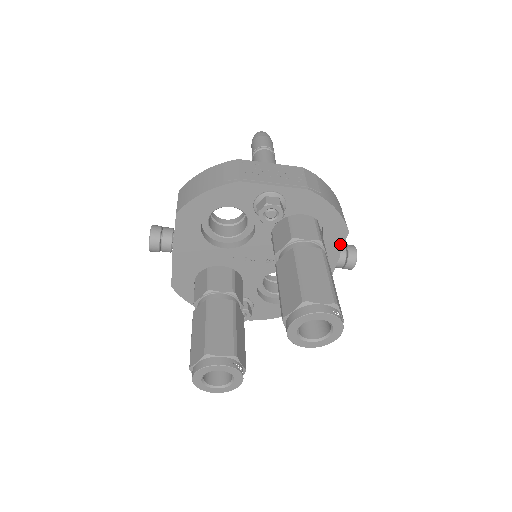
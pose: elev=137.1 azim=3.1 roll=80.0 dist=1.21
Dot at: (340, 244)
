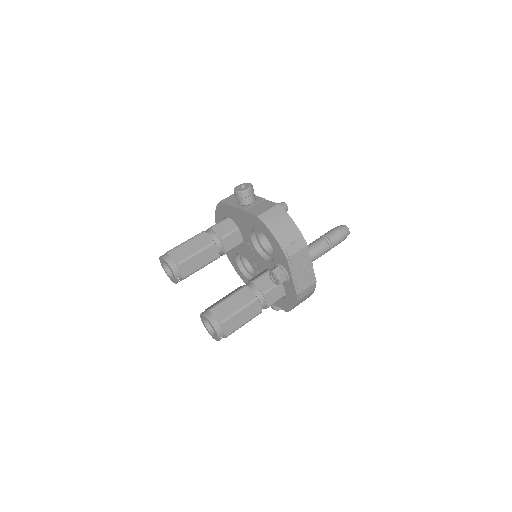
Dot at: (279, 306)
